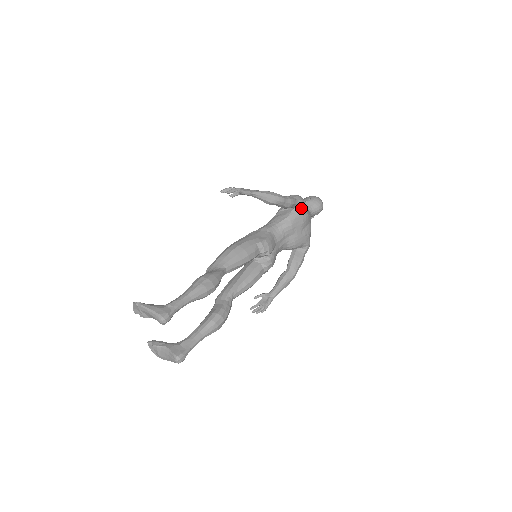
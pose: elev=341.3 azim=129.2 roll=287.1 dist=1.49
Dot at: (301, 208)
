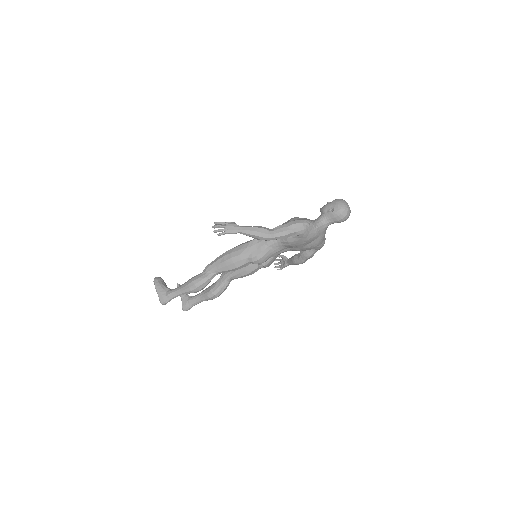
Dot at: (300, 236)
